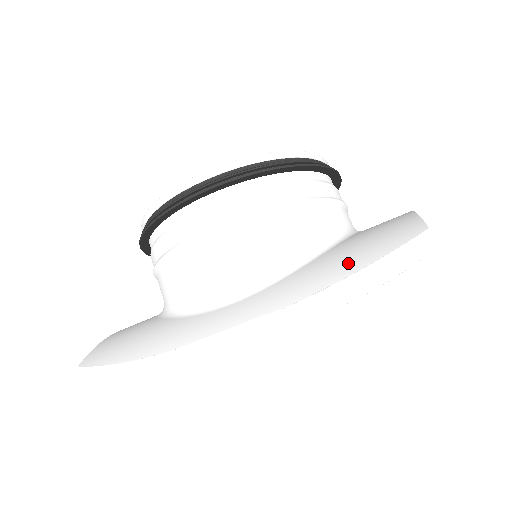
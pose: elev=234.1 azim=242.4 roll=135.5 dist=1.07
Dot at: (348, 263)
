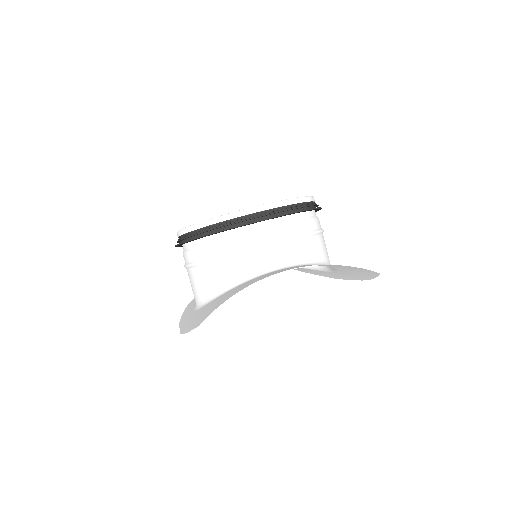
Dot at: (193, 323)
